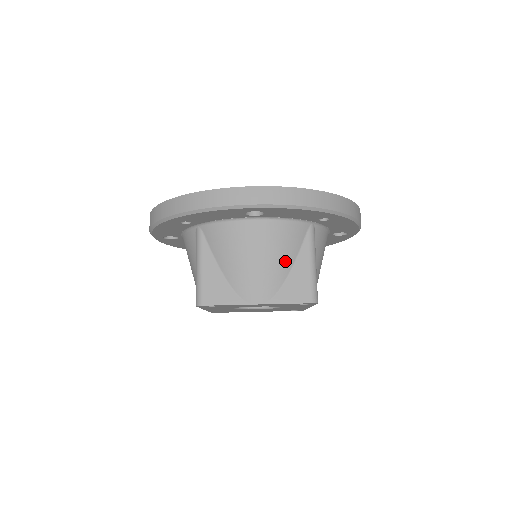
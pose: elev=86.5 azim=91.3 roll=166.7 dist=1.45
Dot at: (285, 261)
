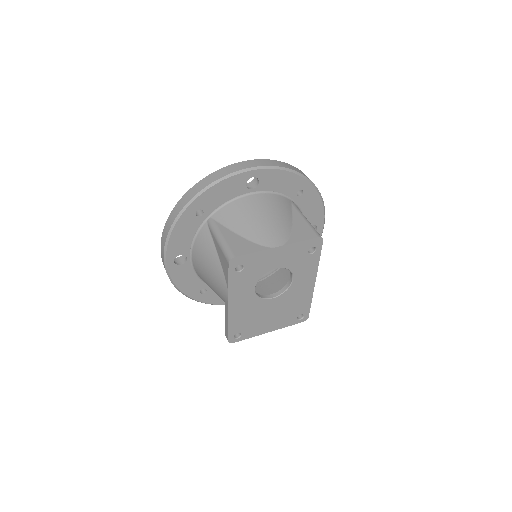
Dot at: (285, 218)
